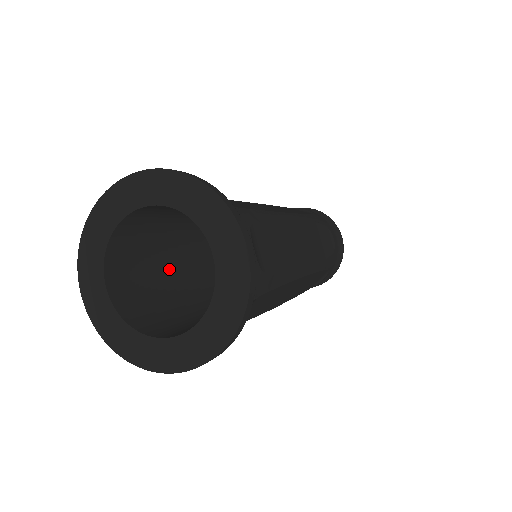
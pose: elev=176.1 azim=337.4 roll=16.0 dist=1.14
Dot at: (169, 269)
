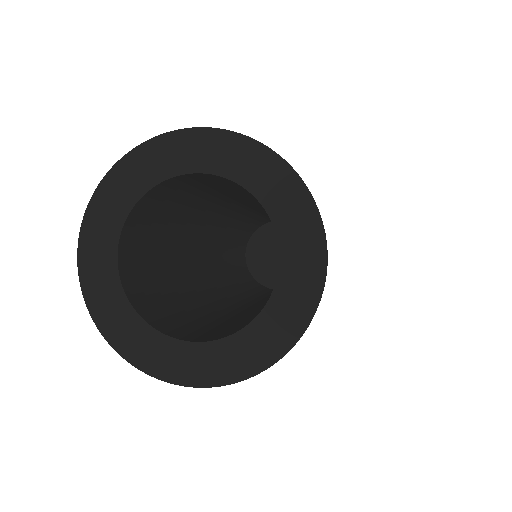
Dot at: (172, 260)
